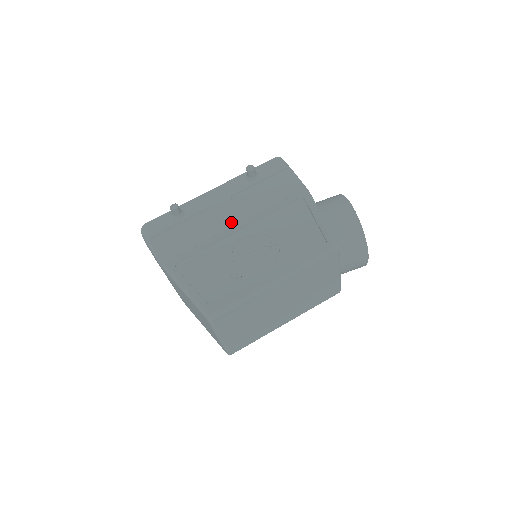
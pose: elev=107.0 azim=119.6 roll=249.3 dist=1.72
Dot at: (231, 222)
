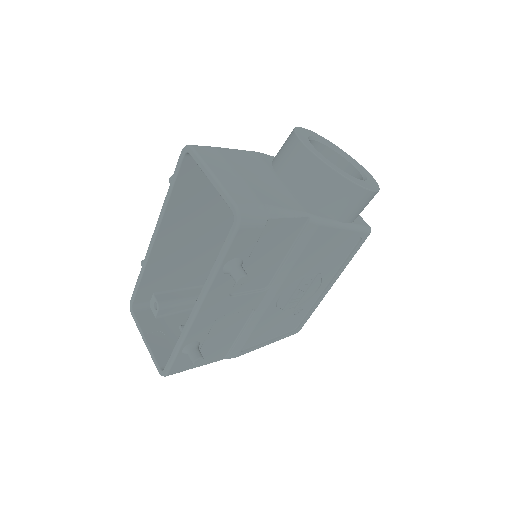
Dot at: (256, 303)
